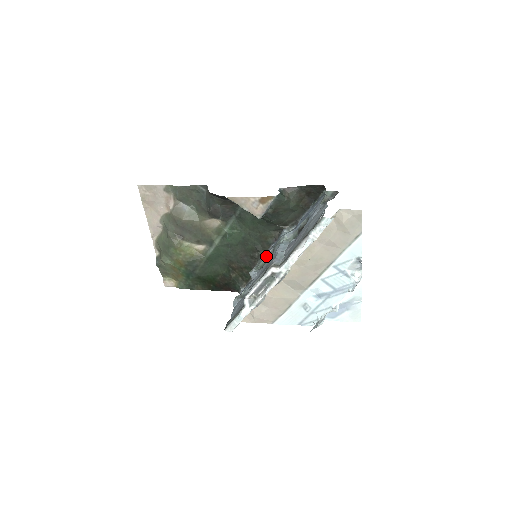
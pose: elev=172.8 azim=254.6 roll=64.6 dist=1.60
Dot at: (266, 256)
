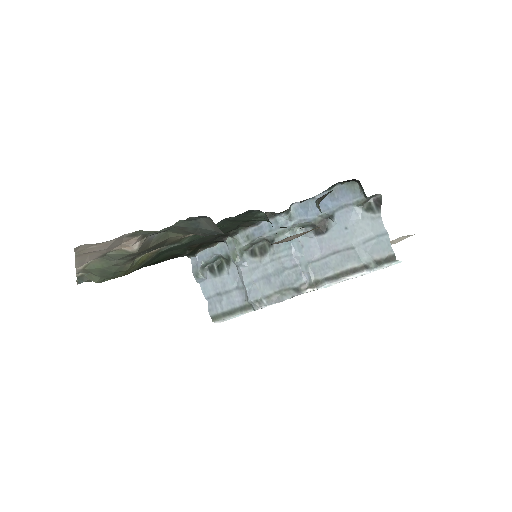
Dot at: (255, 241)
